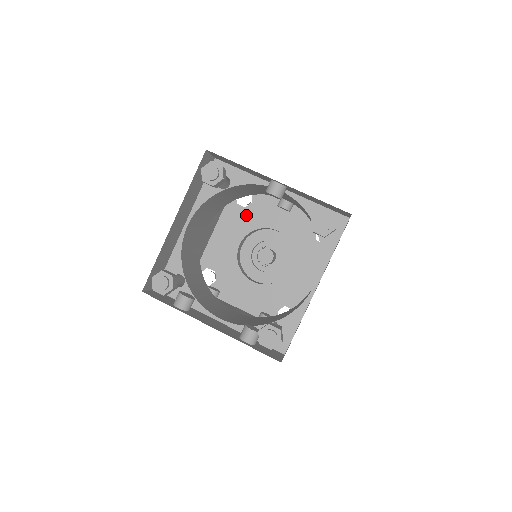
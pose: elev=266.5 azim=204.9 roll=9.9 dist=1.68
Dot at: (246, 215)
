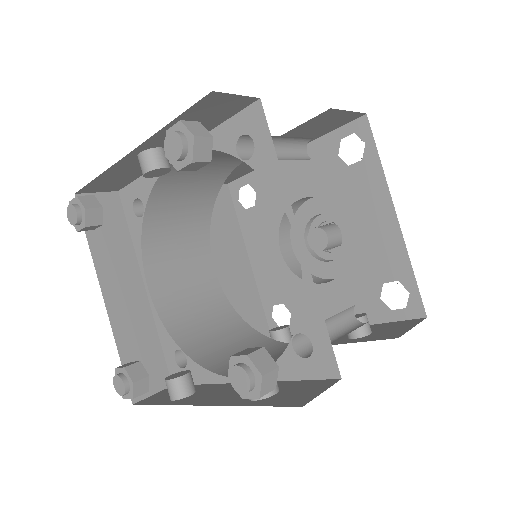
Dot at: (262, 213)
